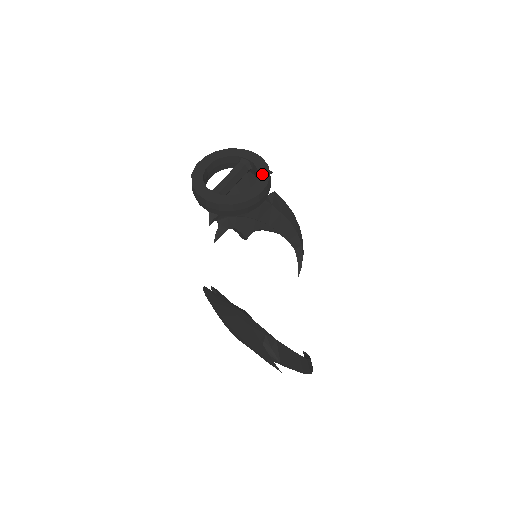
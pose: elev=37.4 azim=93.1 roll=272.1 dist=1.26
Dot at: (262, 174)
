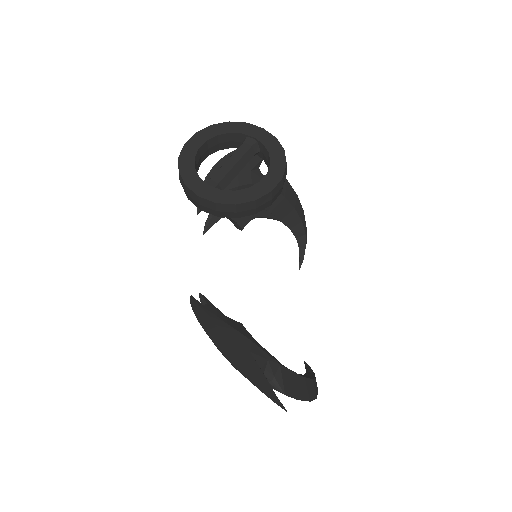
Dot at: (275, 161)
